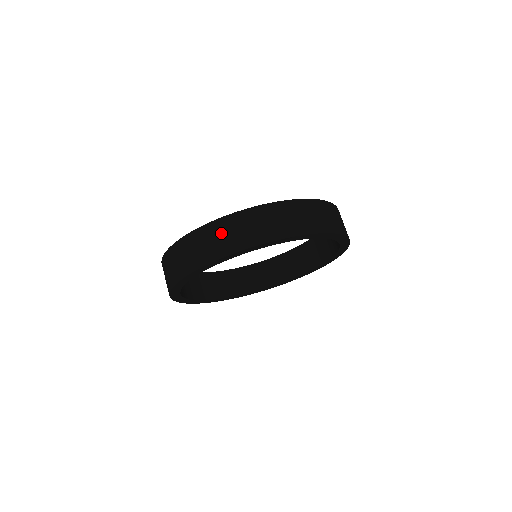
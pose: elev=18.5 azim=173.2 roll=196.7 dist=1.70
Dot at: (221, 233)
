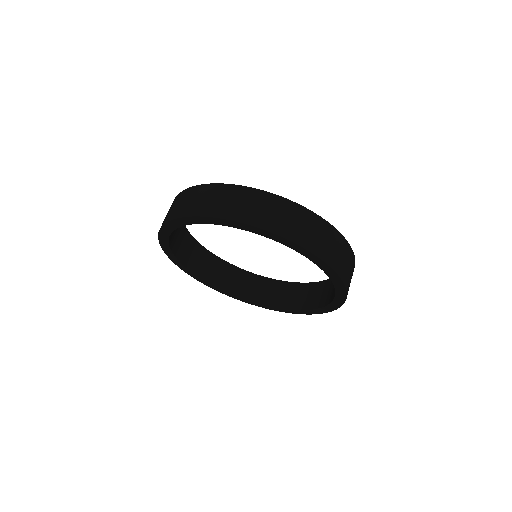
Dot at: (308, 224)
